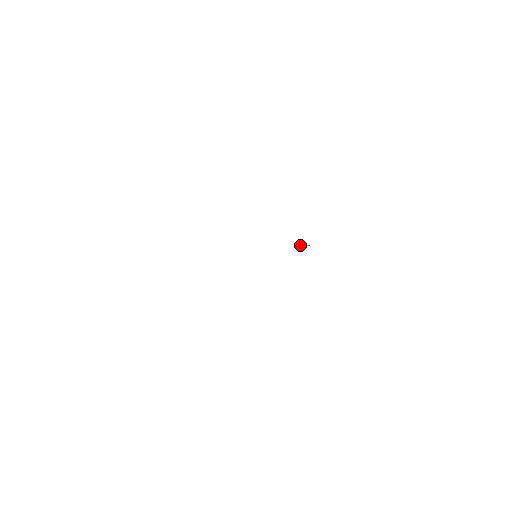
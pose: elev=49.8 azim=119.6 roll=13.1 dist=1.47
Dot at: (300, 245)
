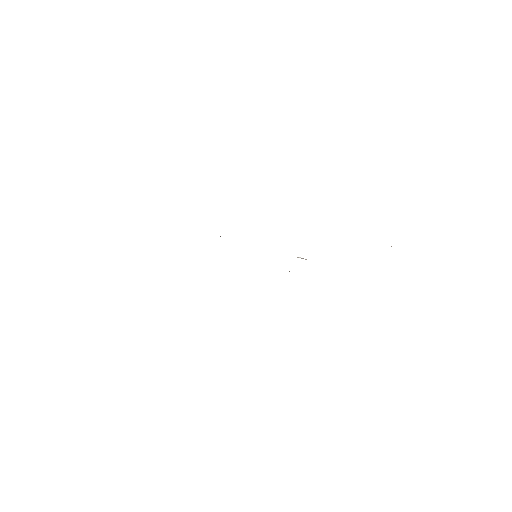
Dot at: (301, 258)
